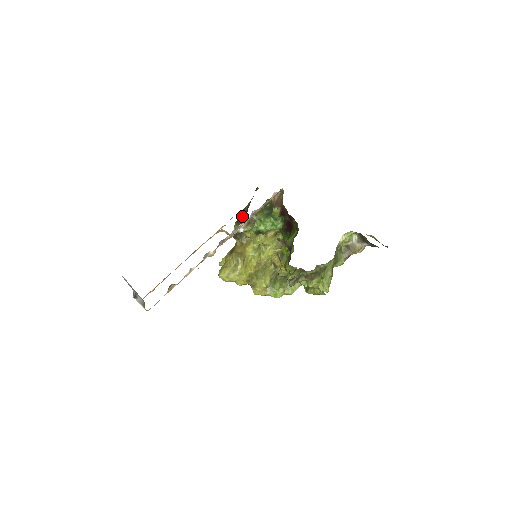
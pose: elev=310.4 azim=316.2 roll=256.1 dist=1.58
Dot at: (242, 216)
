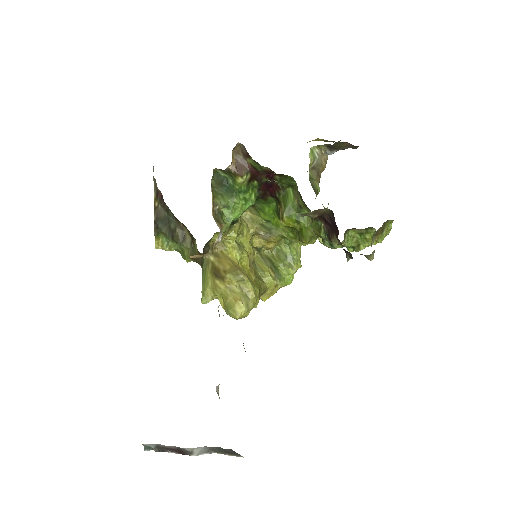
Dot at: (161, 219)
